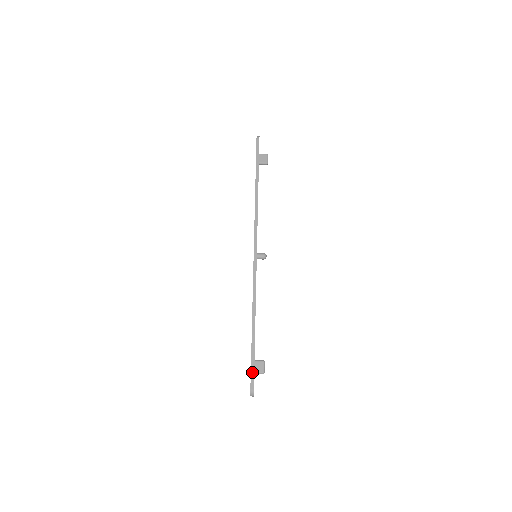
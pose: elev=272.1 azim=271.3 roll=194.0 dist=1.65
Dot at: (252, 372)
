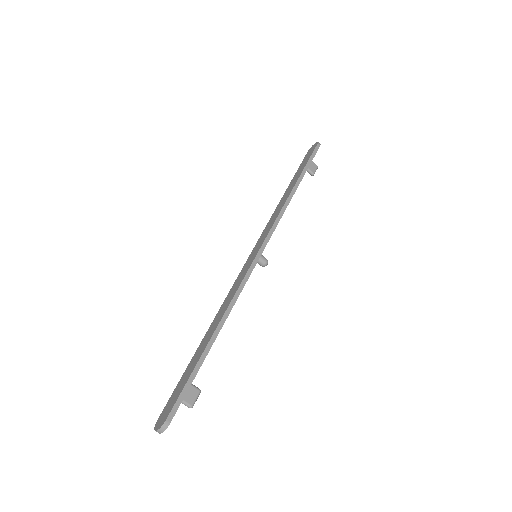
Dot at: (181, 396)
